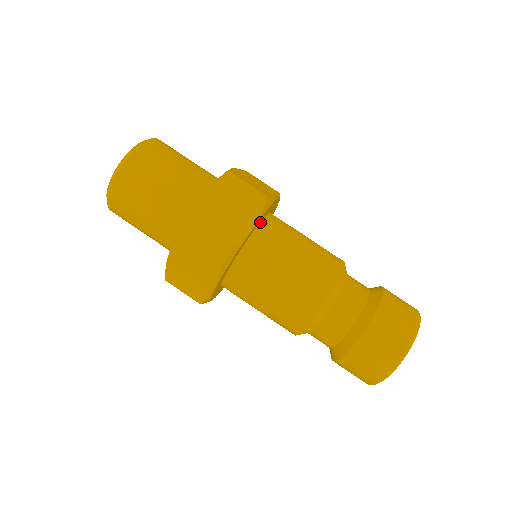
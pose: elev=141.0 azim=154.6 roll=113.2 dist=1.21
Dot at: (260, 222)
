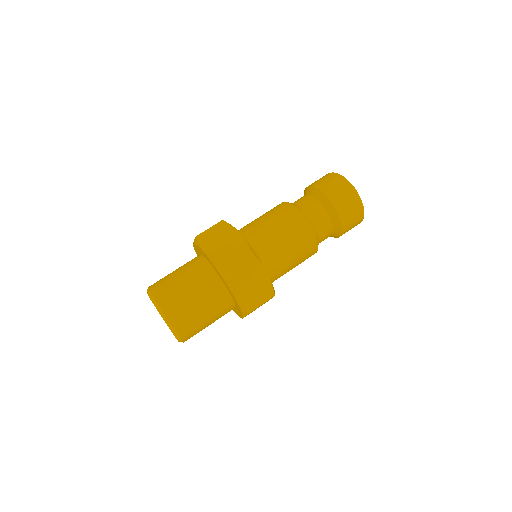
Dot at: occluded
